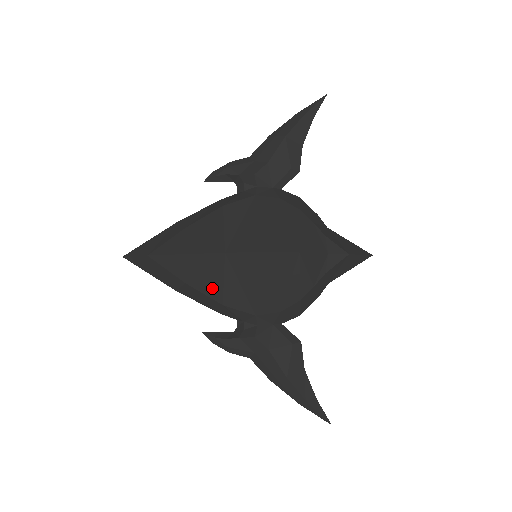
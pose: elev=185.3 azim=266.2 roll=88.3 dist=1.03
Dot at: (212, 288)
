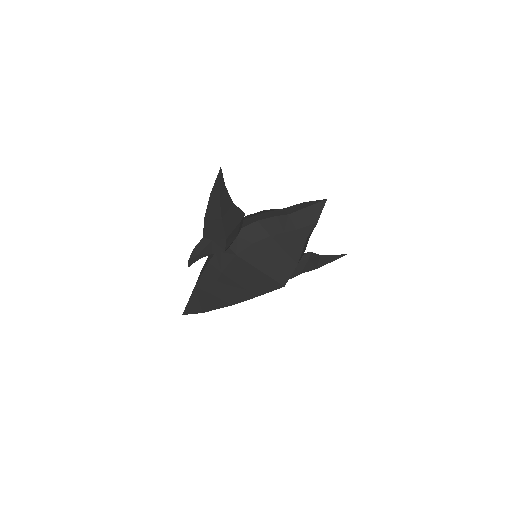
Dot at: occluded
